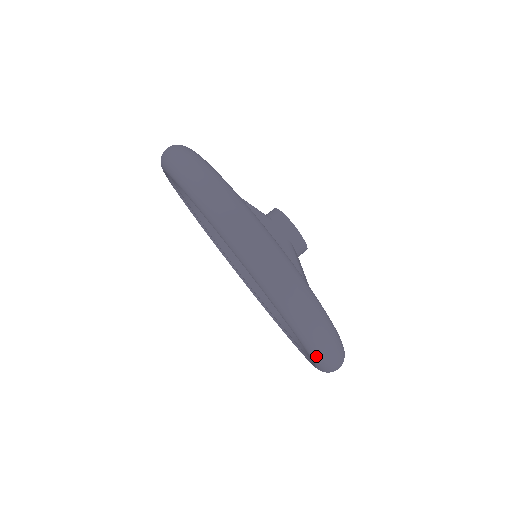
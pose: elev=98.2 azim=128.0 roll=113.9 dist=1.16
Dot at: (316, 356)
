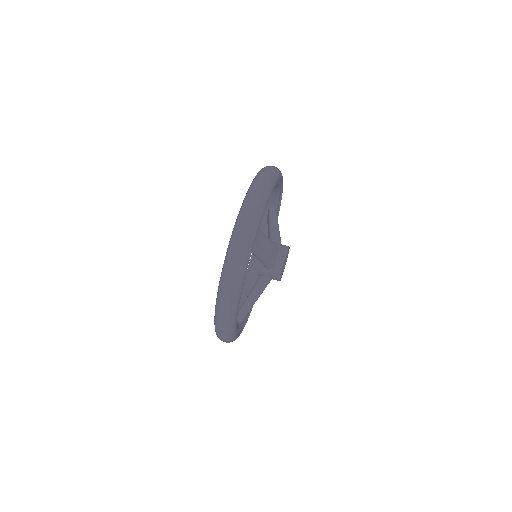
Dot at: (236, 224)
